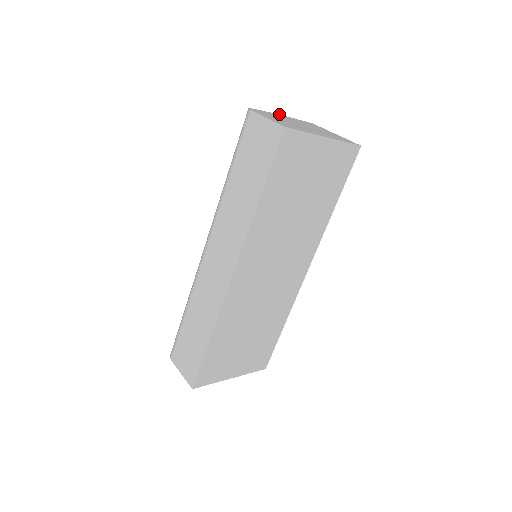
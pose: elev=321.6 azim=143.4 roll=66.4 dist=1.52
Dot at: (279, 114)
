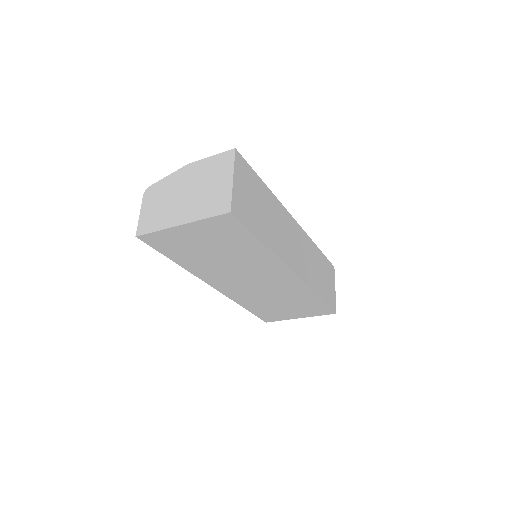
Dot at: (190, 163)
